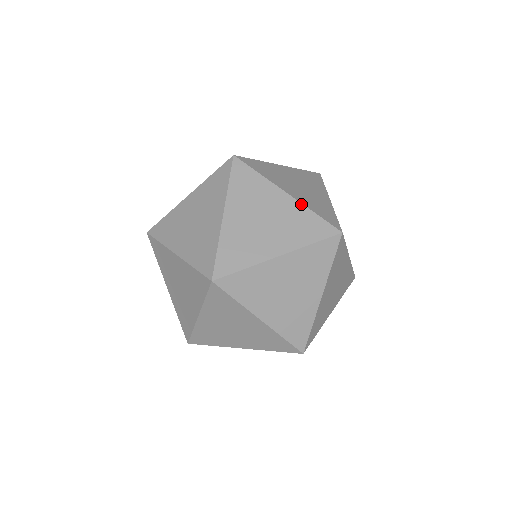
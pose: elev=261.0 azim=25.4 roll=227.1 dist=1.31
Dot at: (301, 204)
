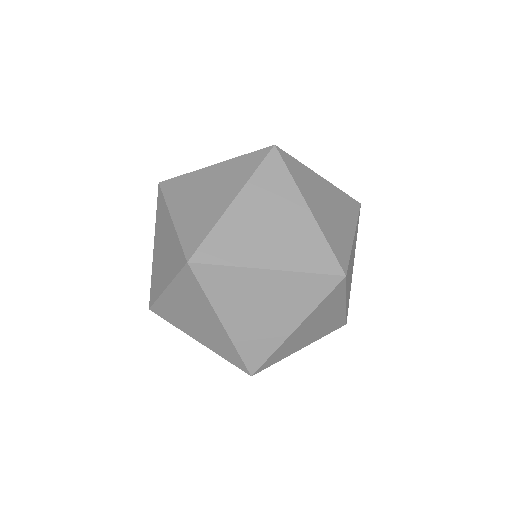
Dot at: (318, 227)
